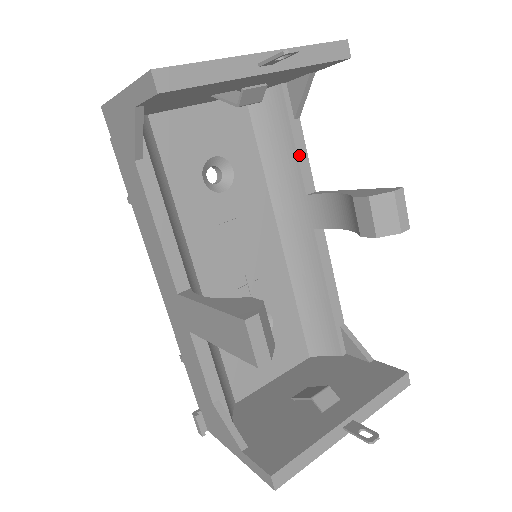
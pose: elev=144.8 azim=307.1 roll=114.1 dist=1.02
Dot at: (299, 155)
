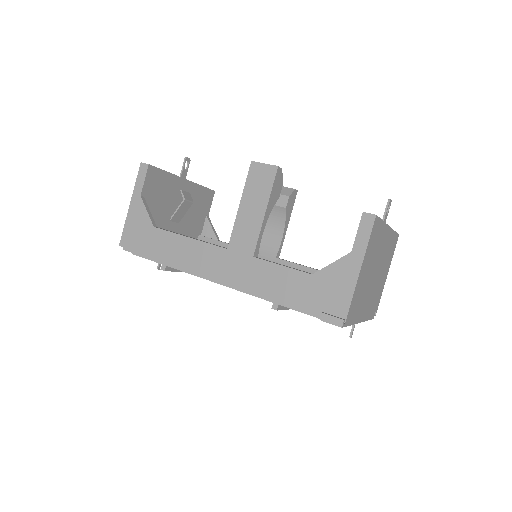
Dot at: occluded
